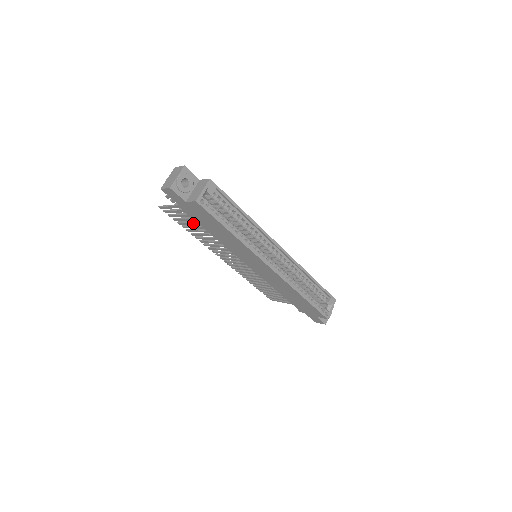
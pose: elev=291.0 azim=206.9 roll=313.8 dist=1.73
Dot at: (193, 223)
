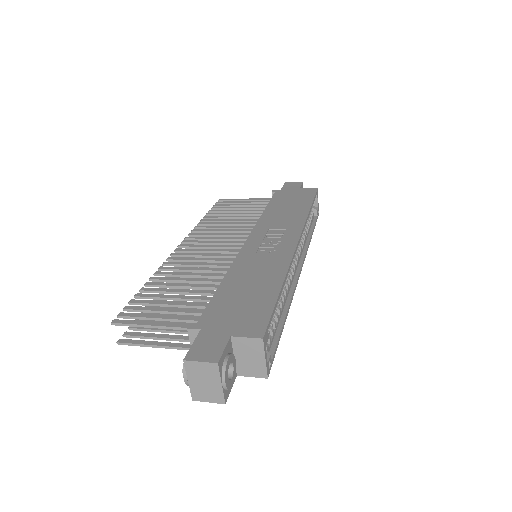
Dot at: occluded
